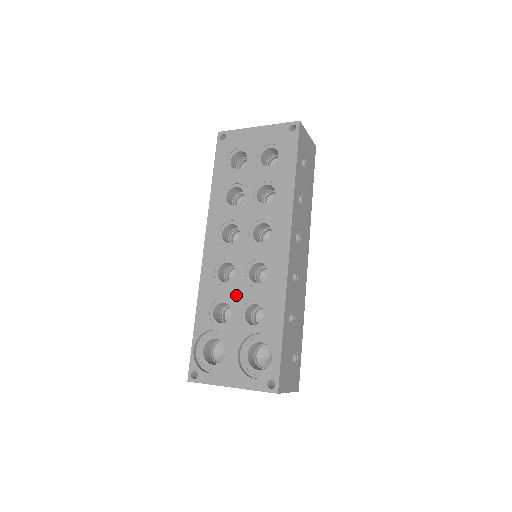
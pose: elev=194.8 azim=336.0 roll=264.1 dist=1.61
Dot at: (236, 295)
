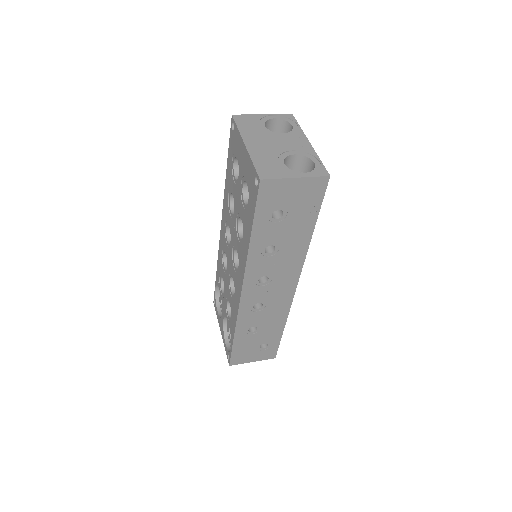
Dot at: (225, 284)
